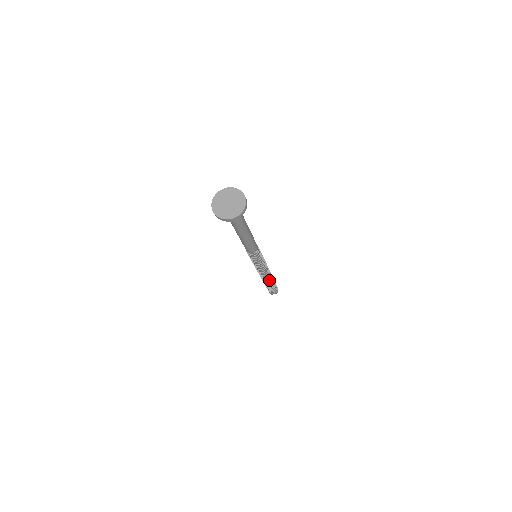
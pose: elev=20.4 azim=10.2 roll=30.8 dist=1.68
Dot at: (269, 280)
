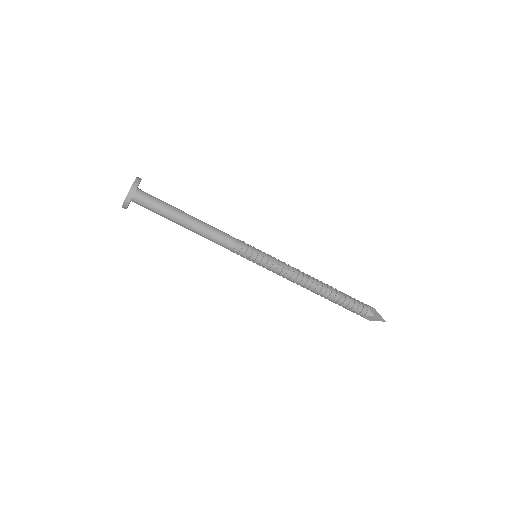
Dot at: (321, 292)
